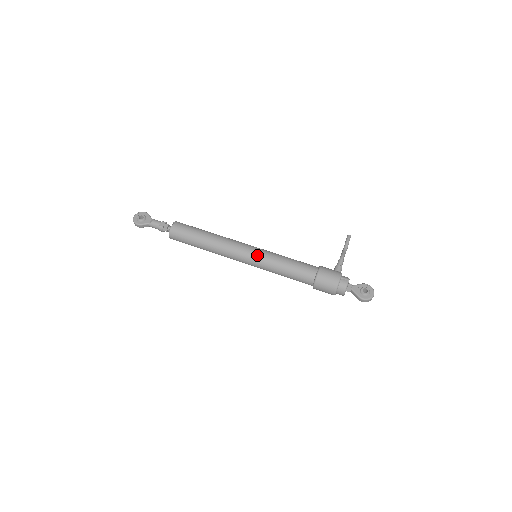
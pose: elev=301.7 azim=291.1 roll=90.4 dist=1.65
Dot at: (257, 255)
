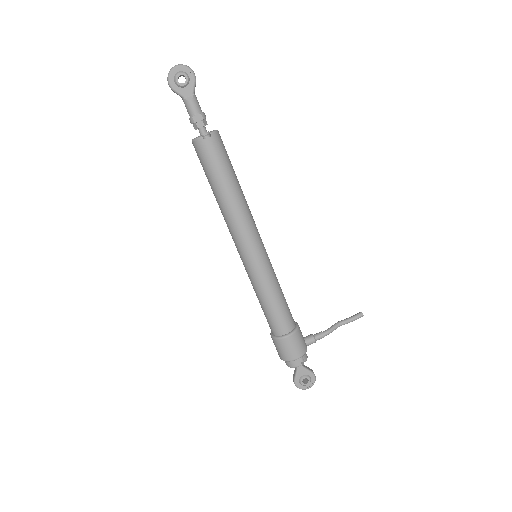
Dot at: (254, 265)
